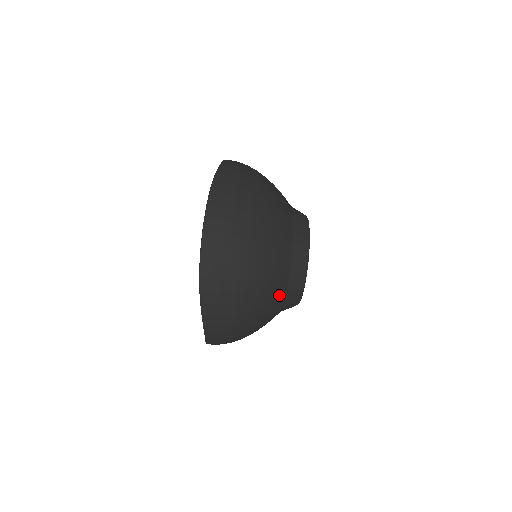
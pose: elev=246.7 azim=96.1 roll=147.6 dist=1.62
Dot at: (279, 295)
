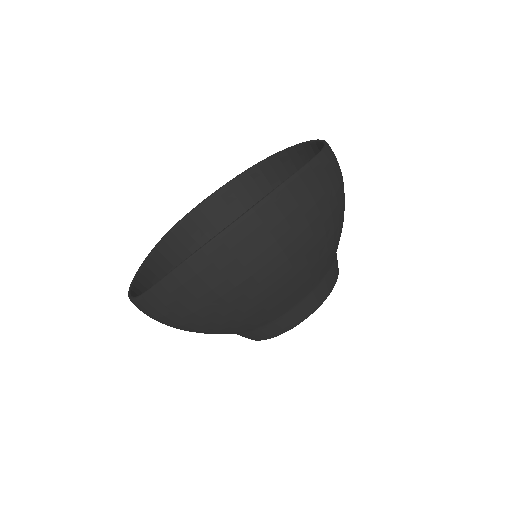
Dot at: (242, 330)
